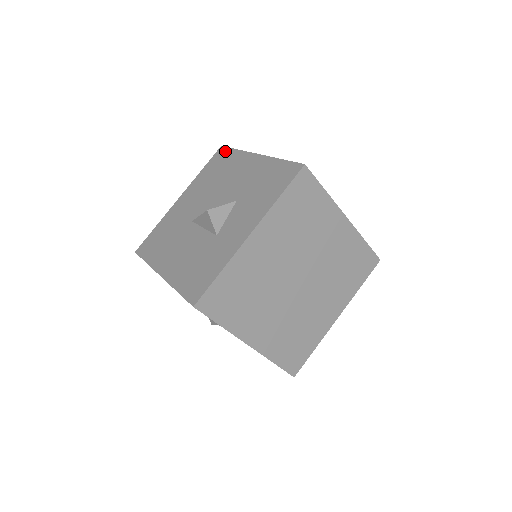
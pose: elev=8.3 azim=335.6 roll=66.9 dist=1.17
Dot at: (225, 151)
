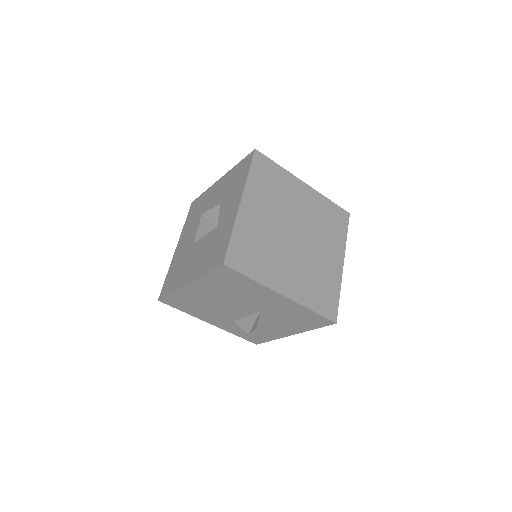
Dot at: (196, 200)
